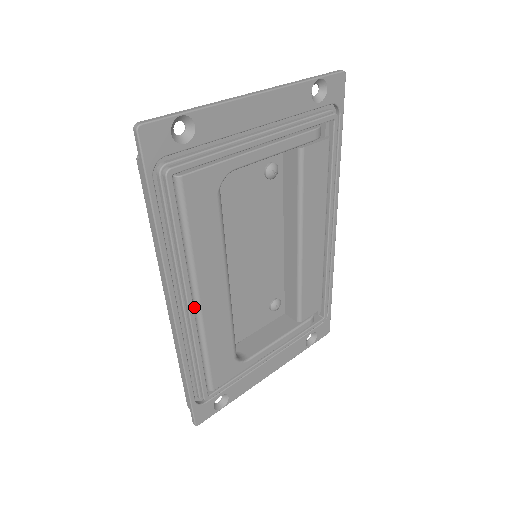
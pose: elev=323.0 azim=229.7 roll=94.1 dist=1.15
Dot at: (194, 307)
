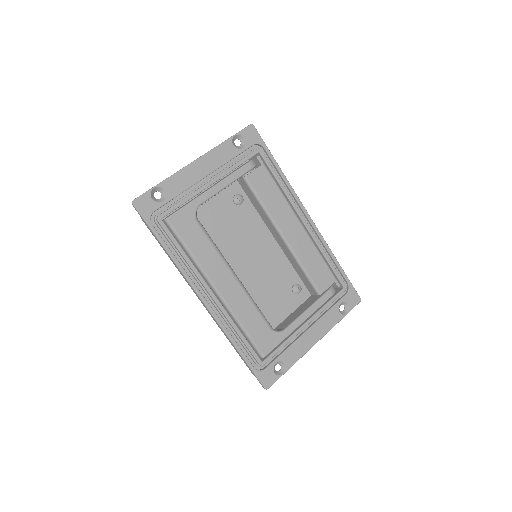
Dot at: (217, 296)
